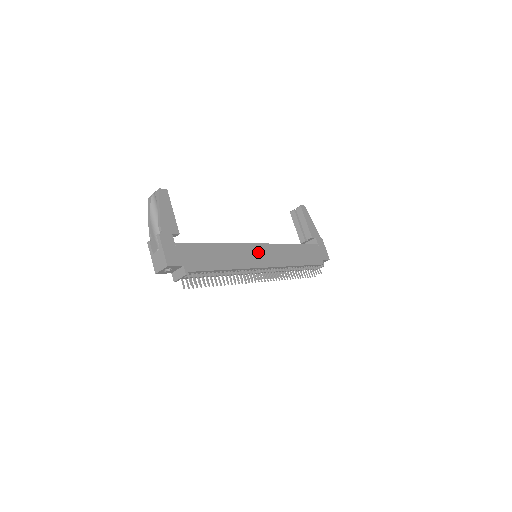
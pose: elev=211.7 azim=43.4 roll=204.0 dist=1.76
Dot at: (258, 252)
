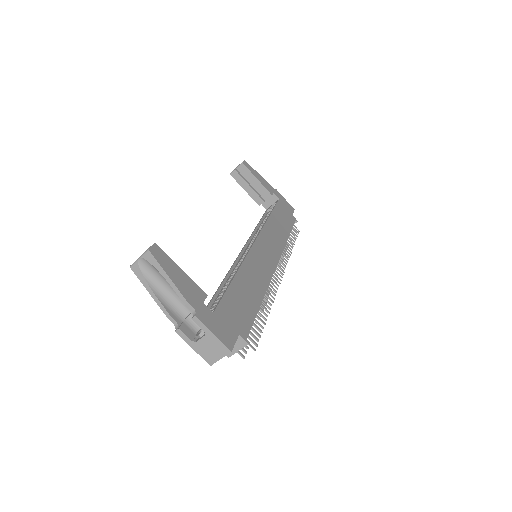
Dot at: (262, 252)
